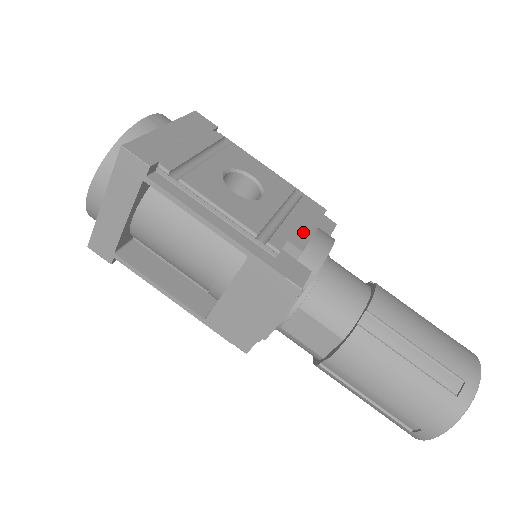
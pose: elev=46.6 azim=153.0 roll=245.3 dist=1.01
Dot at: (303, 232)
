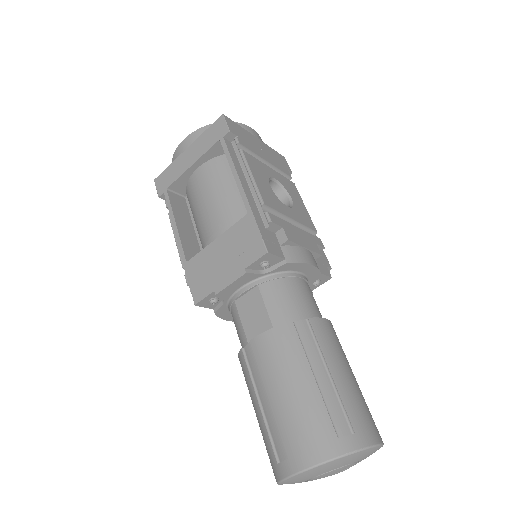
Dot at: (299, 239)
